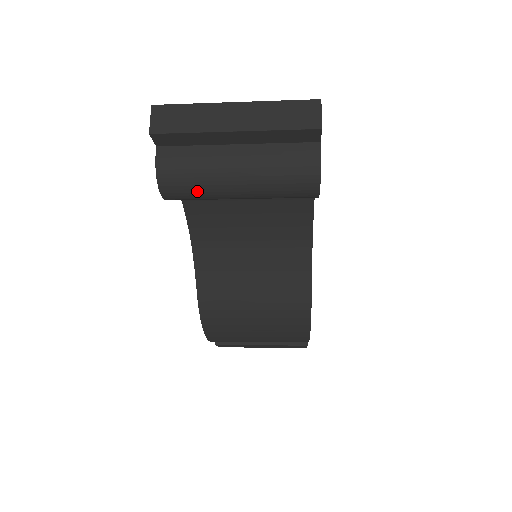
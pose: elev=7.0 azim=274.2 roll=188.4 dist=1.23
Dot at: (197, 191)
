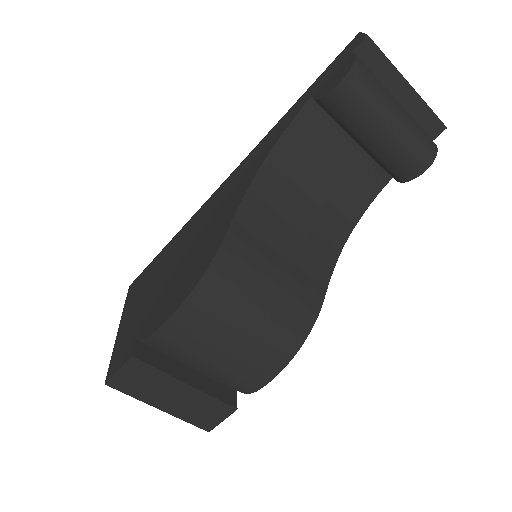
Dot at: (369, 98)
